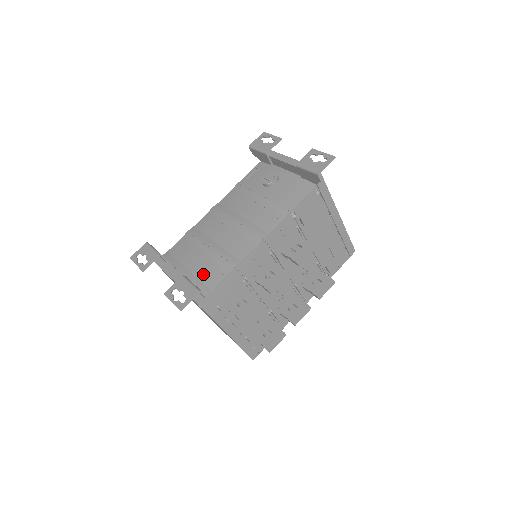
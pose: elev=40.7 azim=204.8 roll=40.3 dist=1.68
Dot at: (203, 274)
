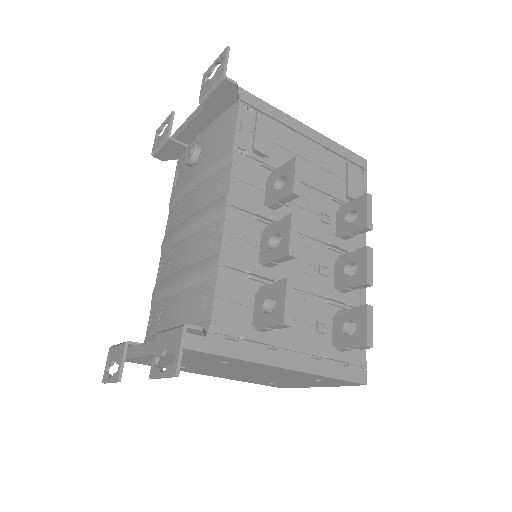
Dot at: (189, 313)
